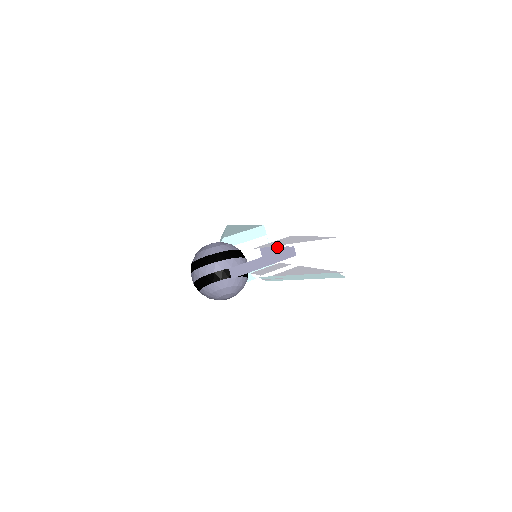
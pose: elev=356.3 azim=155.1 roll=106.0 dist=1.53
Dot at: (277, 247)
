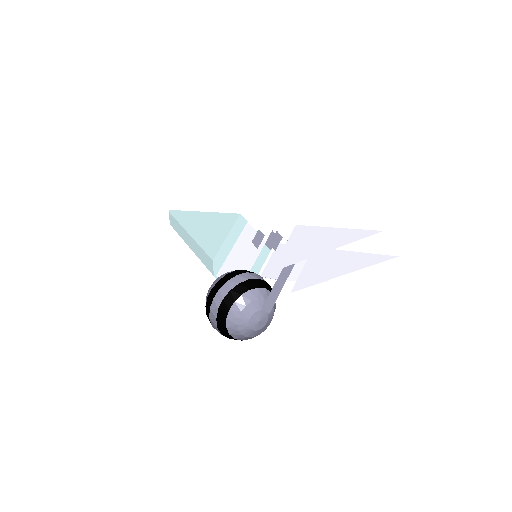
Dot at: (275, 236)
